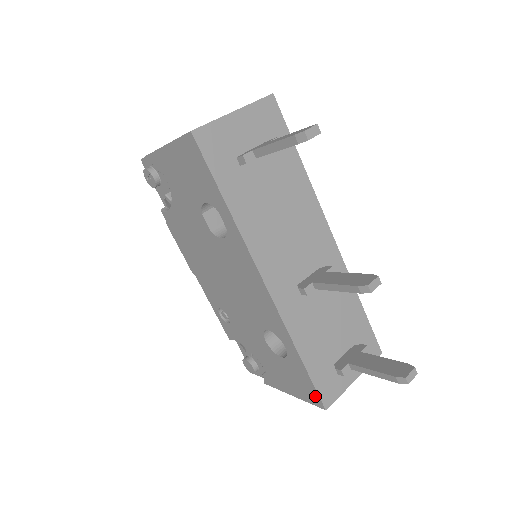
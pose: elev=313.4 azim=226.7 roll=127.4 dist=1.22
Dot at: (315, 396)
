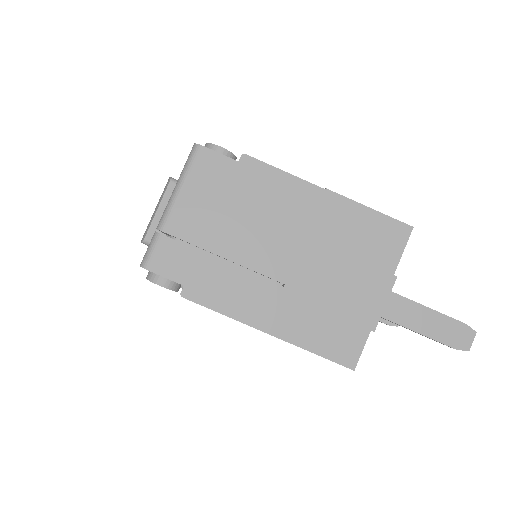
Dot at: occluded
